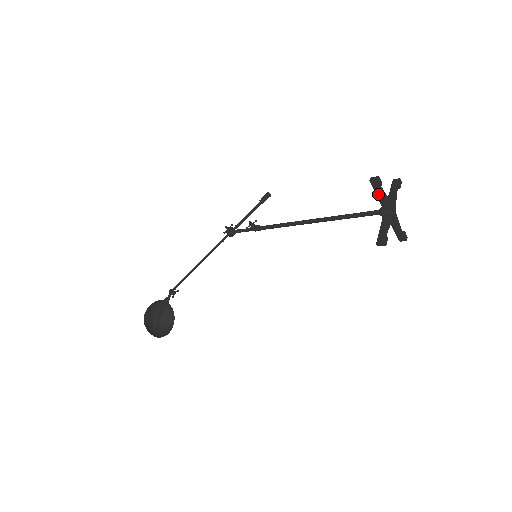
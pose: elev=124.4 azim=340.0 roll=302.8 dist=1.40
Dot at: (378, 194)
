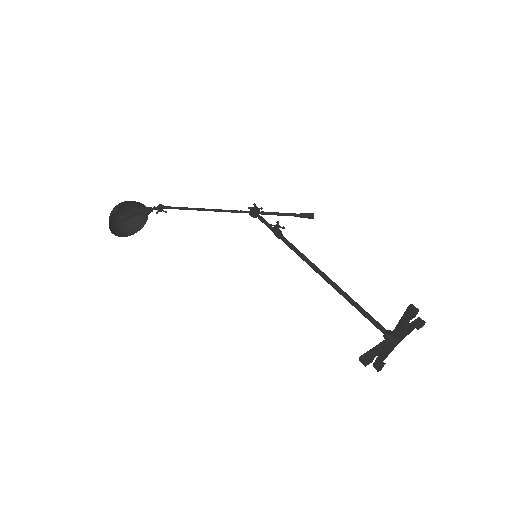
Dot at: (402, 321)
